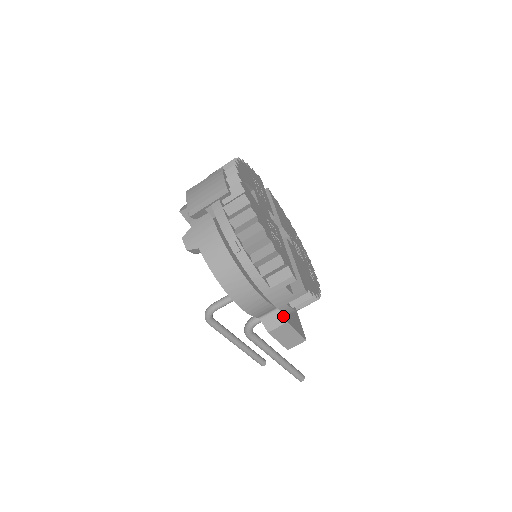
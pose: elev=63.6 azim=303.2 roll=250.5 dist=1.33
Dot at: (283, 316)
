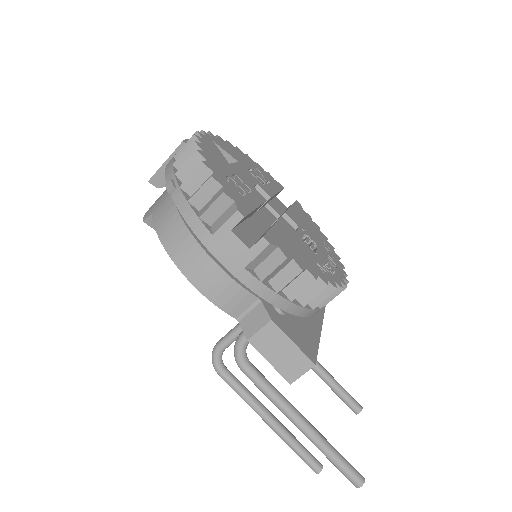
Dot at: (266, 312)
